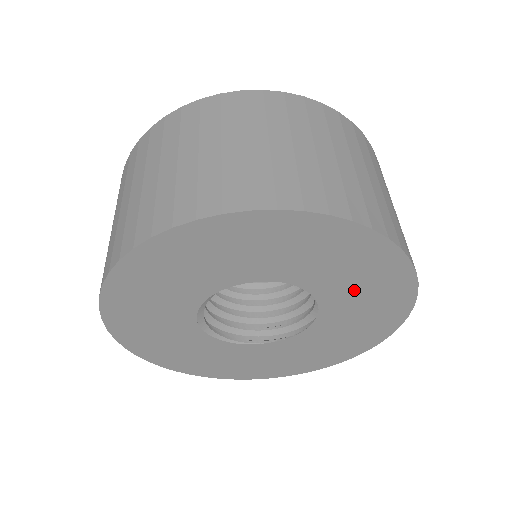
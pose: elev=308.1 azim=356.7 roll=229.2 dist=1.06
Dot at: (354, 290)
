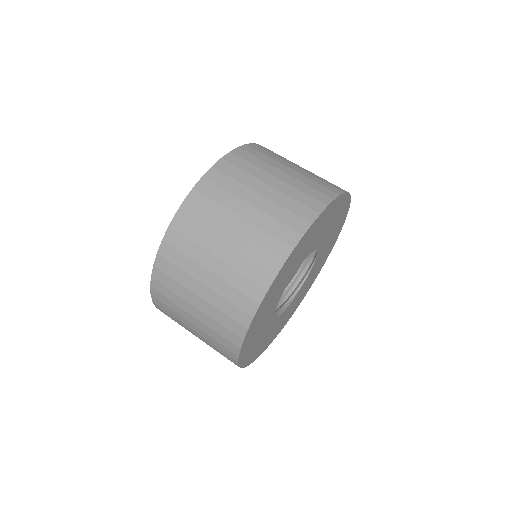
Dot at: (319, 233)
